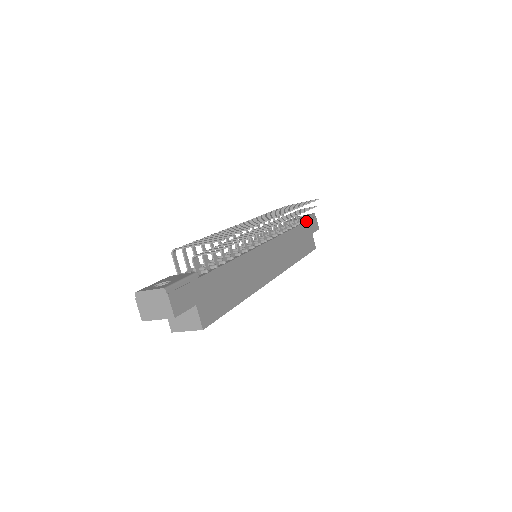
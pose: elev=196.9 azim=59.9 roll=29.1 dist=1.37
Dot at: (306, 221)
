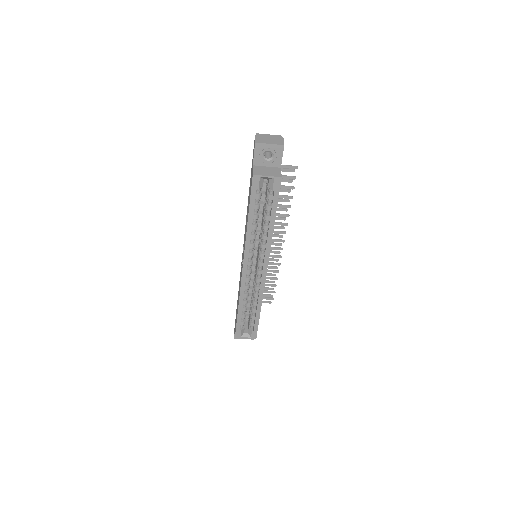
Dot at: occluded
